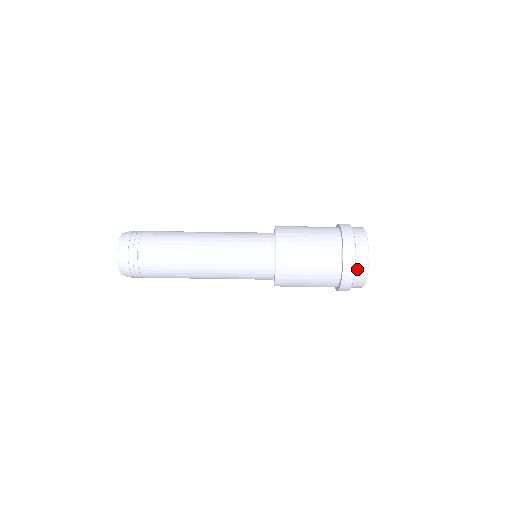
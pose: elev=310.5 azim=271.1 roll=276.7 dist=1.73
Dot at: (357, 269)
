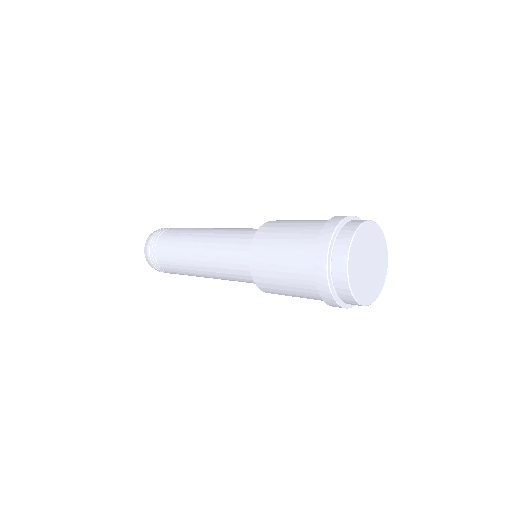
Dot at: (334, 266)
